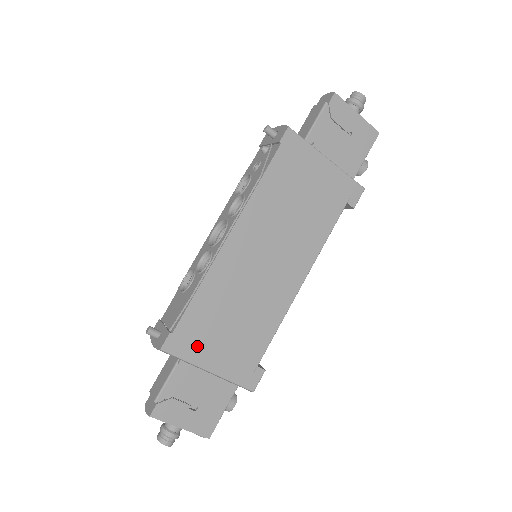
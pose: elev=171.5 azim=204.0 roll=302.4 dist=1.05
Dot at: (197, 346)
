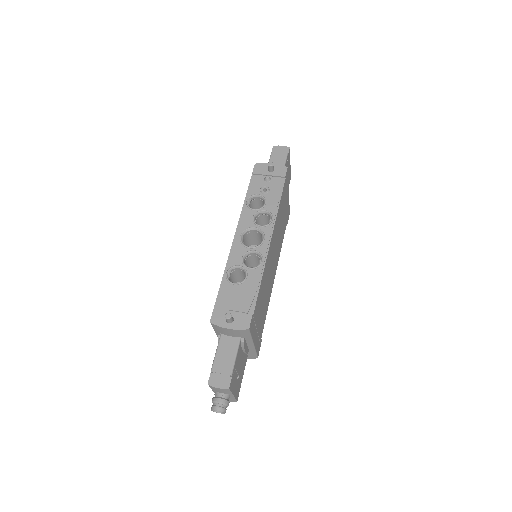
Dot at: (255, 325)
